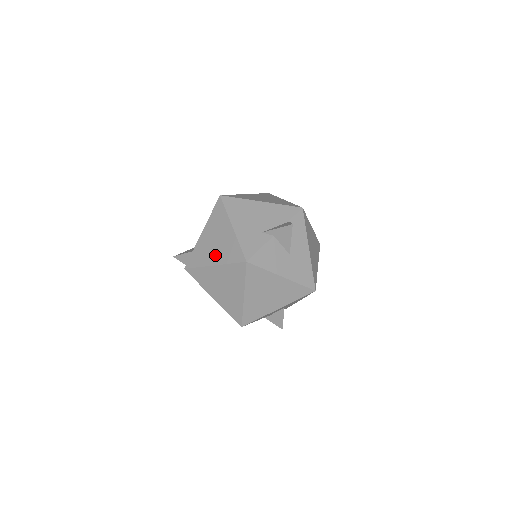
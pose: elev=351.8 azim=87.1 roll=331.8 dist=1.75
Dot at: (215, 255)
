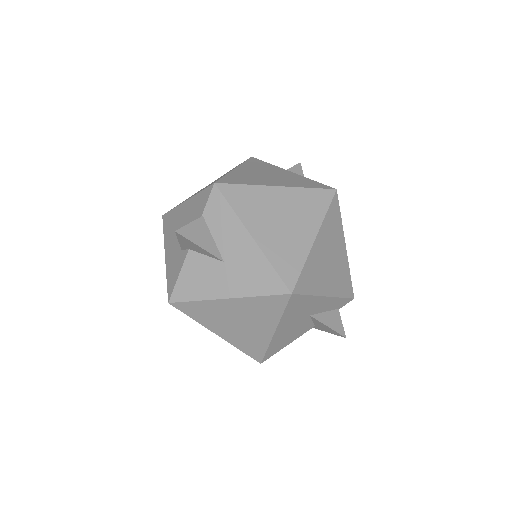
Dot at: occluded
